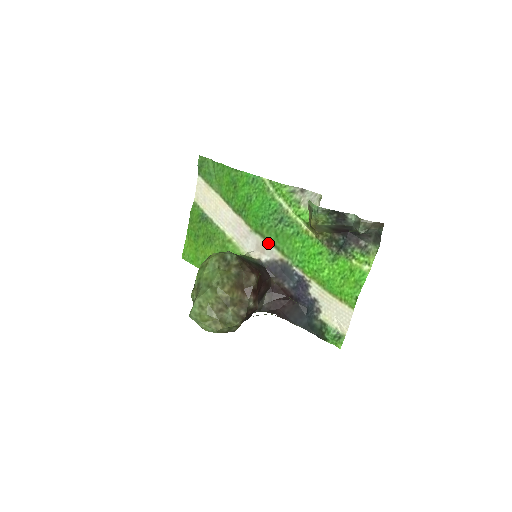
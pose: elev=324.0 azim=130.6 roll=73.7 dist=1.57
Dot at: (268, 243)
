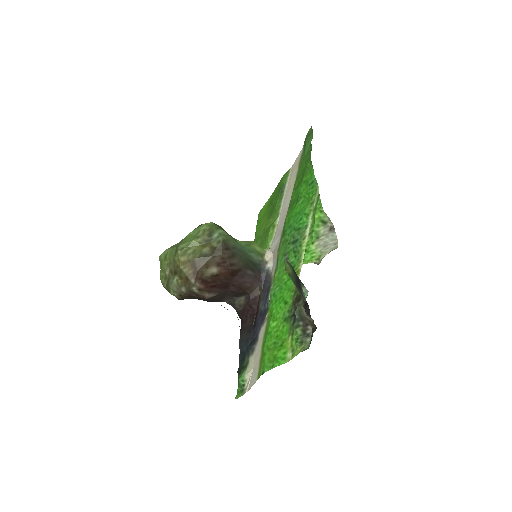
Dot at: (277, 254)
